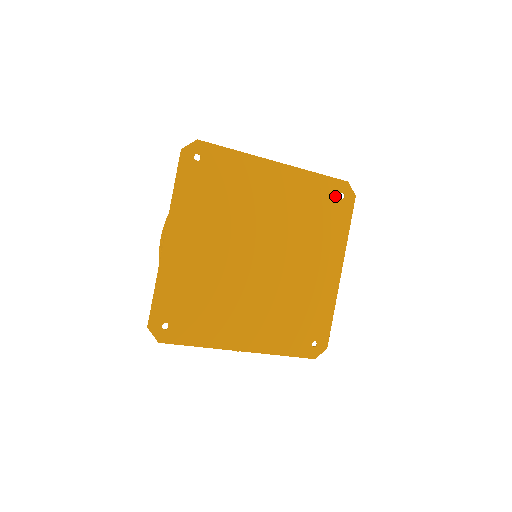
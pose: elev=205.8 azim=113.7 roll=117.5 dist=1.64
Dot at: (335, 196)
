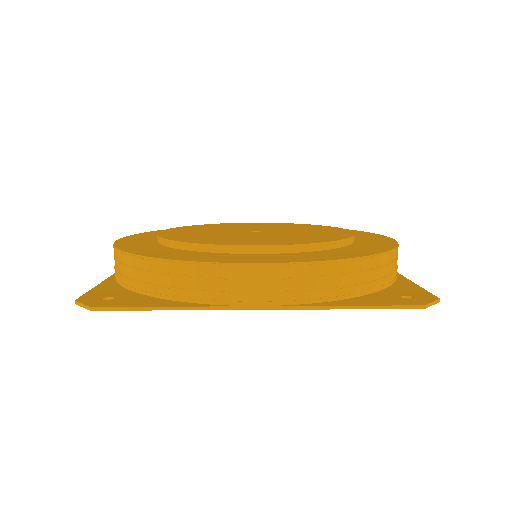
Dot at: occluded
